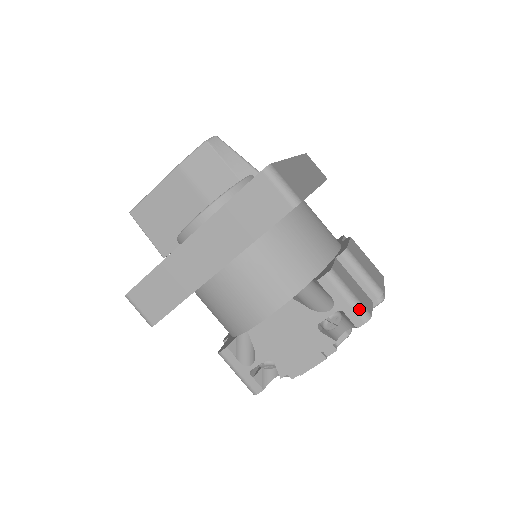
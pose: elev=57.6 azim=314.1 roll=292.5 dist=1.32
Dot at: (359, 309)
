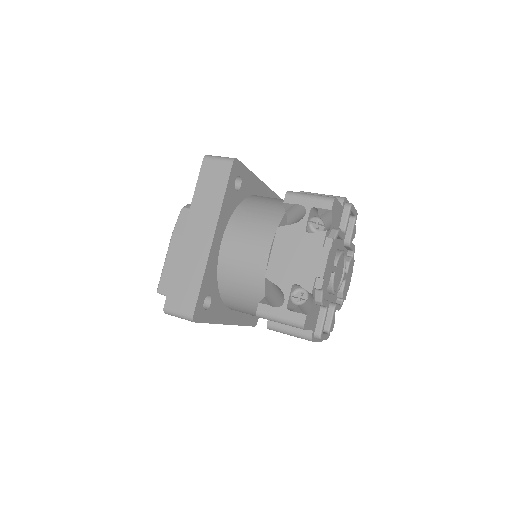
Dot at: (323, 198)
